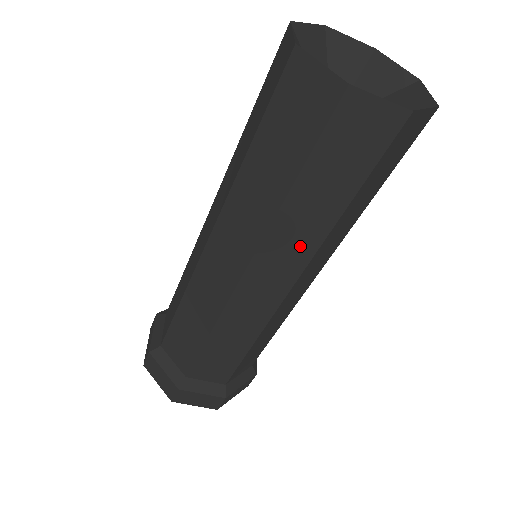
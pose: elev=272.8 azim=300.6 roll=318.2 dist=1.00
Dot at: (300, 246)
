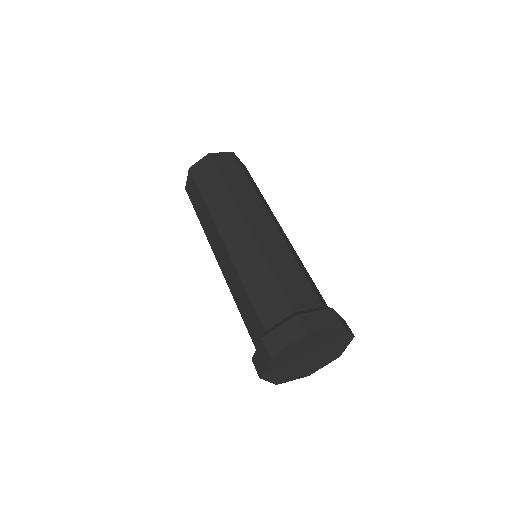
Dot at: (252, 200)
